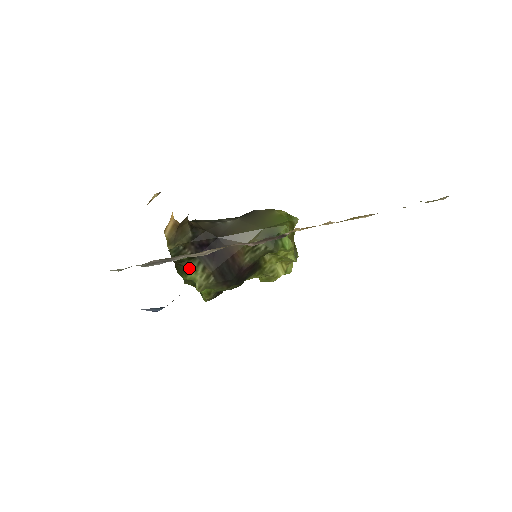
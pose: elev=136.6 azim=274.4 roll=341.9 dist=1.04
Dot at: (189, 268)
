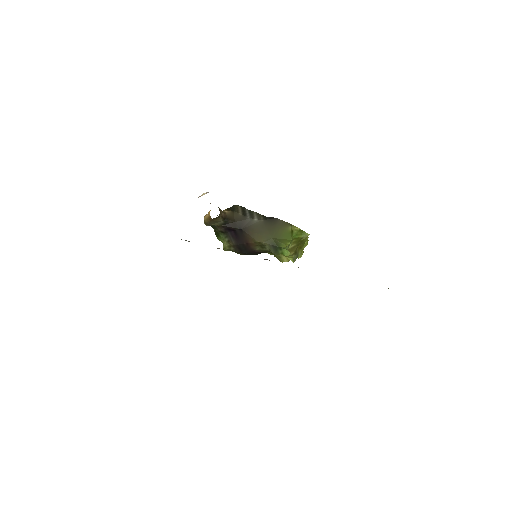
Dot at: (220, 236)
